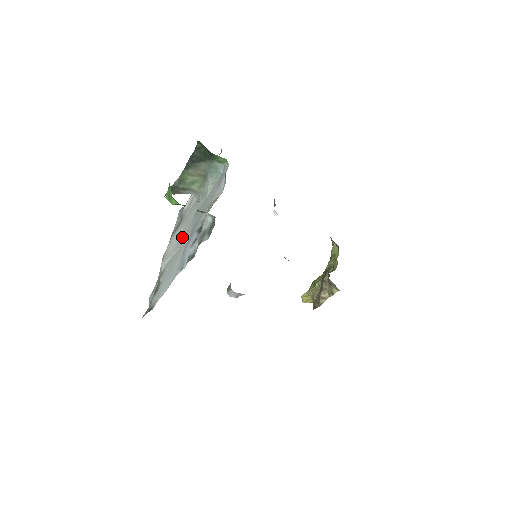
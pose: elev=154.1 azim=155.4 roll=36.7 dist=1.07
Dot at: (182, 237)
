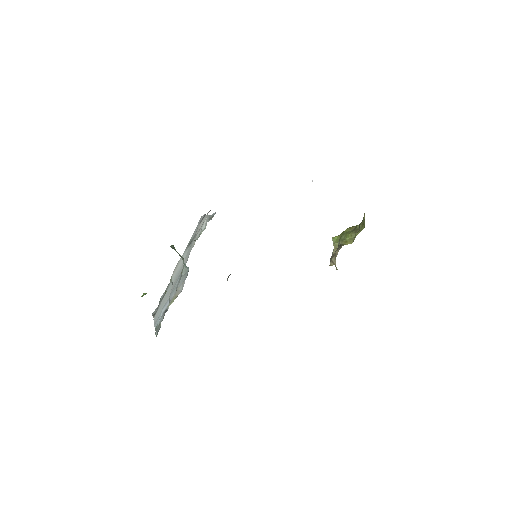
Dot at: (177, 276)
